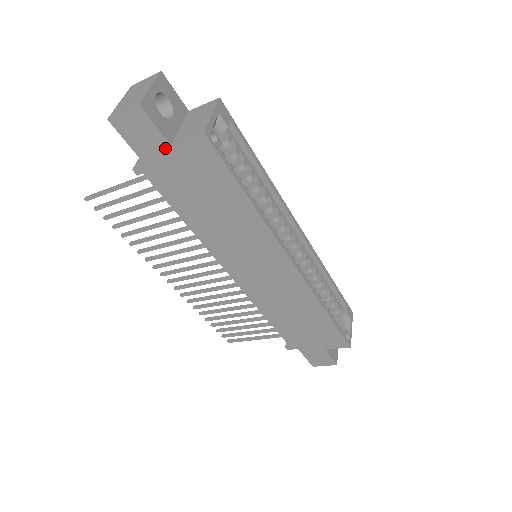
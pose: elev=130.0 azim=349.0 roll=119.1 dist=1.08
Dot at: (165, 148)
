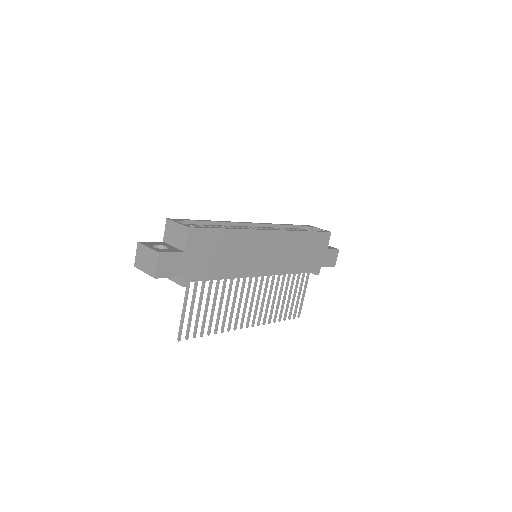
Dot at: (184, 257)
